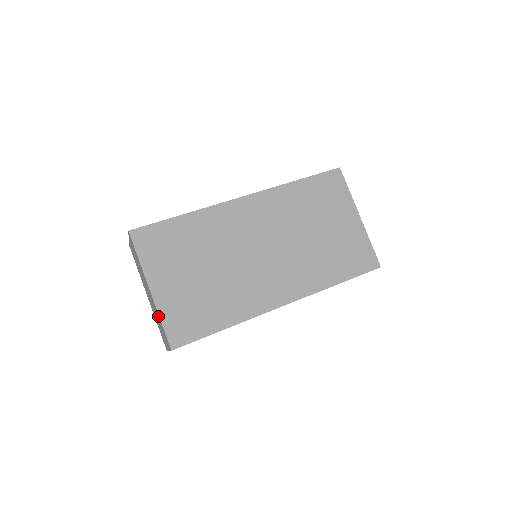
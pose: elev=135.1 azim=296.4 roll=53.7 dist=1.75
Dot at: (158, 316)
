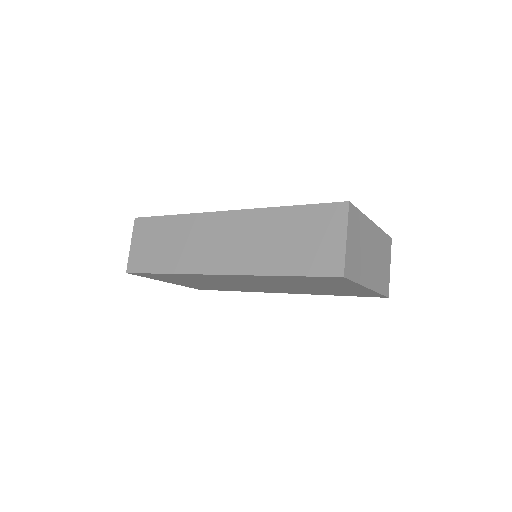
Dot at: occluded
